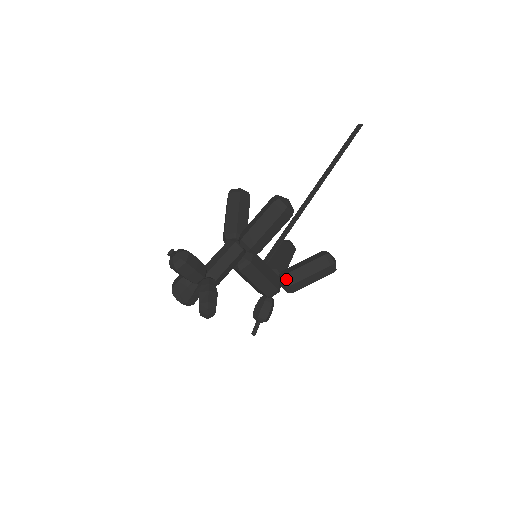
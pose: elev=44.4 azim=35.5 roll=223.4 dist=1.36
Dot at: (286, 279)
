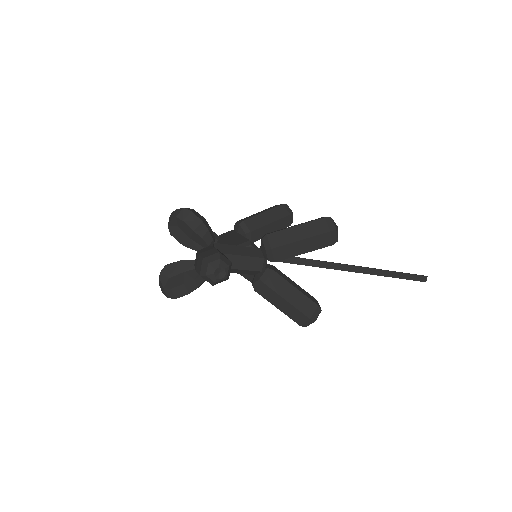
Dot at: occluded
